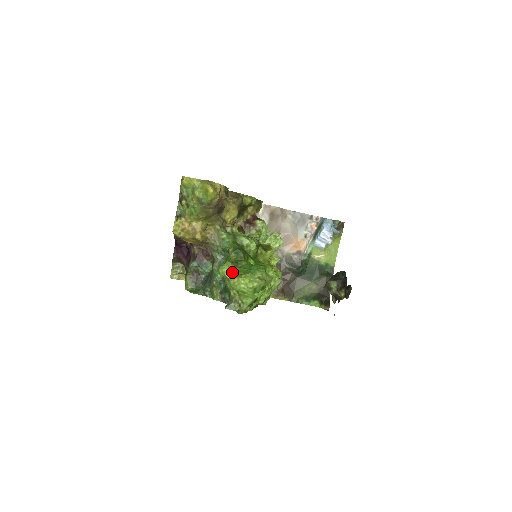
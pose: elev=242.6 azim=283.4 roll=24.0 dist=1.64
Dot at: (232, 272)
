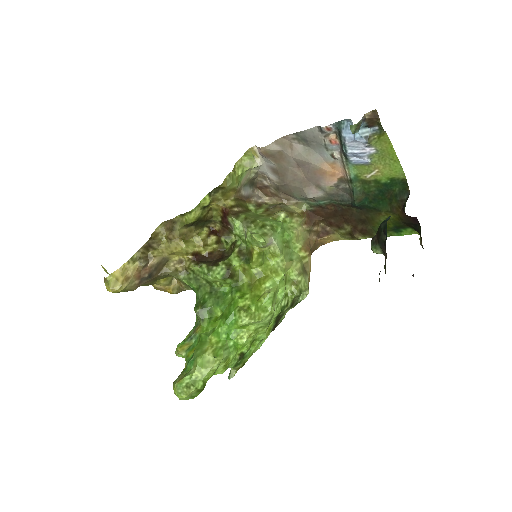
Dot at: occluded
